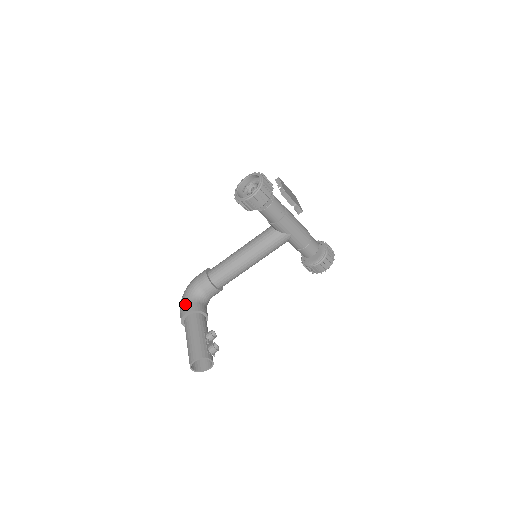
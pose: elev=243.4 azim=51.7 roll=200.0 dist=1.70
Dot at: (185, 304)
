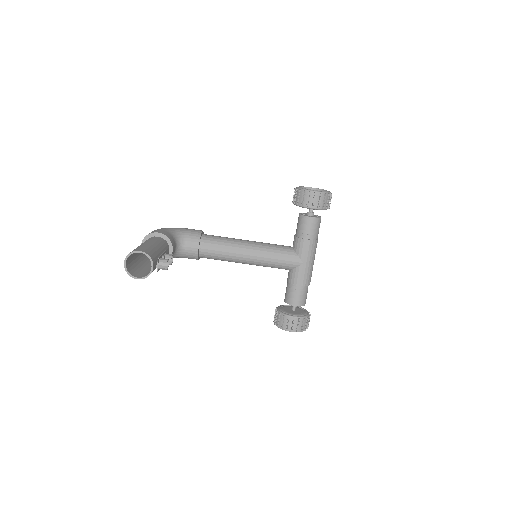
Dot at: (163, 230)
